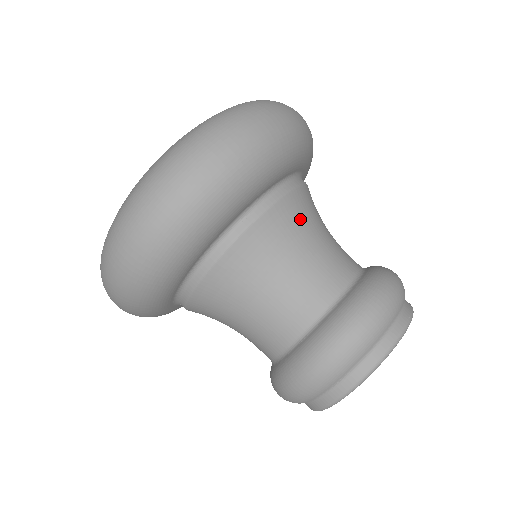
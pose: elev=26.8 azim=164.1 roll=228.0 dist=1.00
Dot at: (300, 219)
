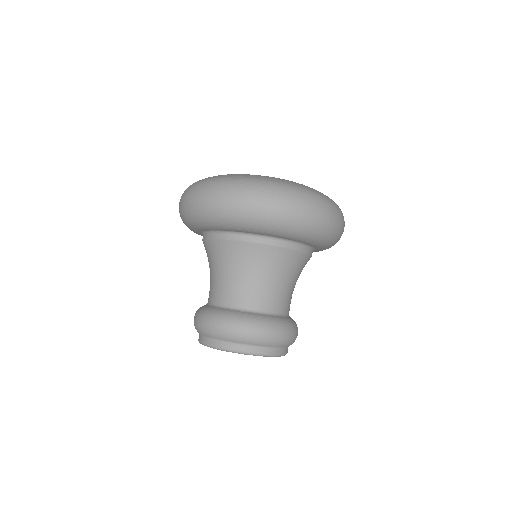
Dot at: (296, 267)
